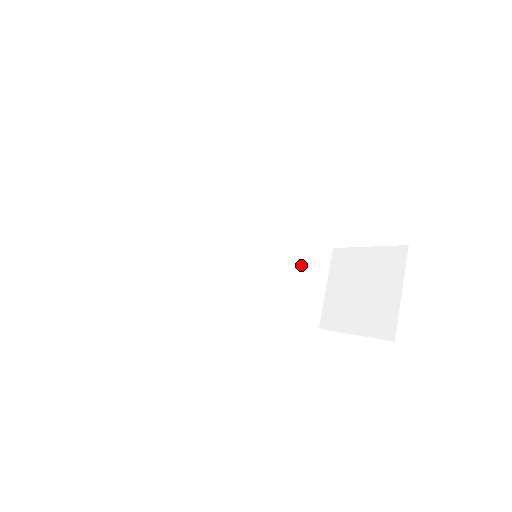
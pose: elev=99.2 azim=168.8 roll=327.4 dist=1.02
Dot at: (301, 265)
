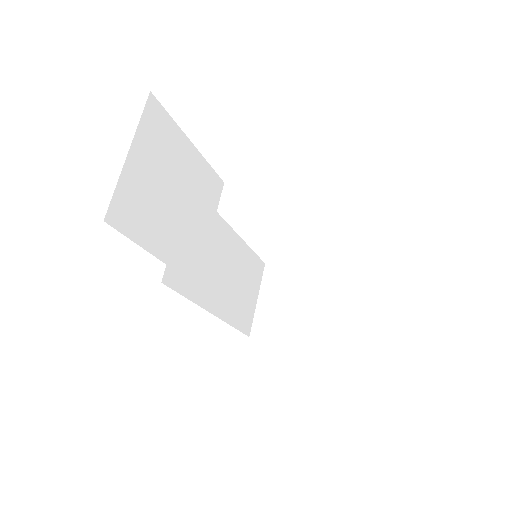
Dot at: (247, 274)
